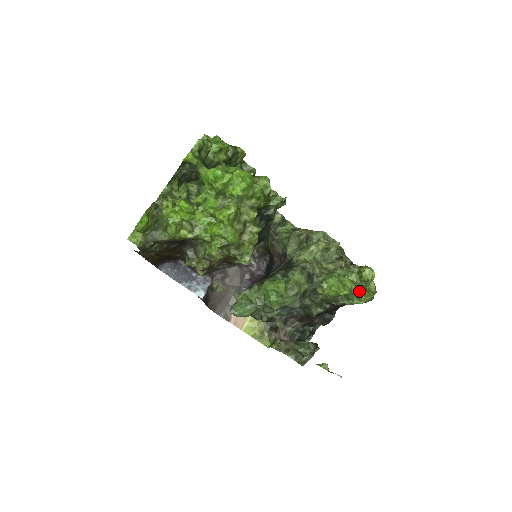
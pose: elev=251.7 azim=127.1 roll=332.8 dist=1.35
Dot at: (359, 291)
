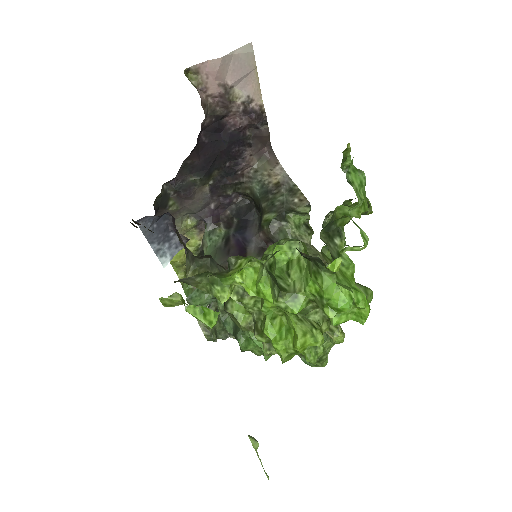
Dot at: (322, 361)
